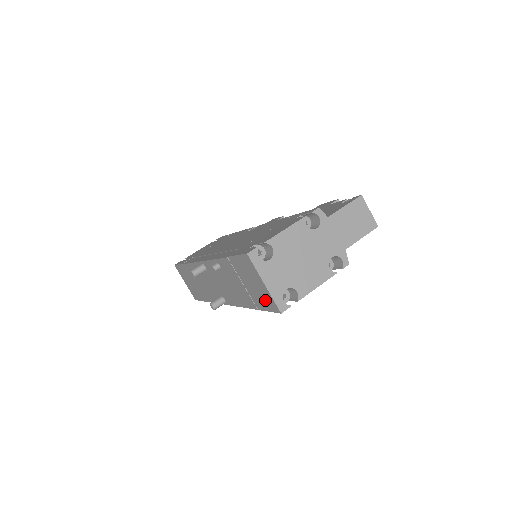
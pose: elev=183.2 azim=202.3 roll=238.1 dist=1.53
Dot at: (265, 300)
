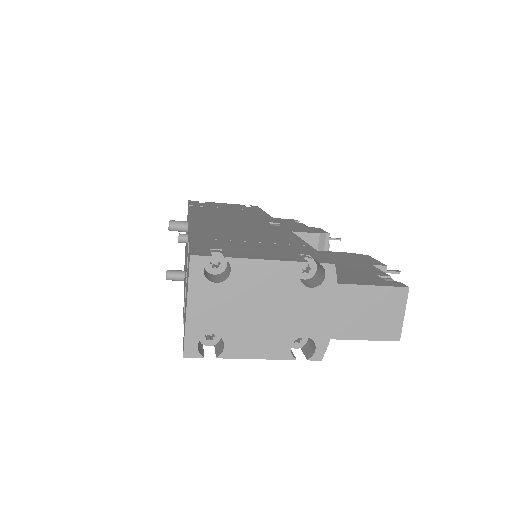
Dot at: occluded
